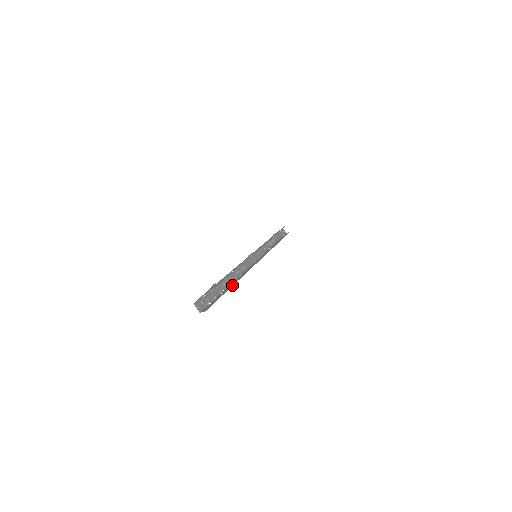
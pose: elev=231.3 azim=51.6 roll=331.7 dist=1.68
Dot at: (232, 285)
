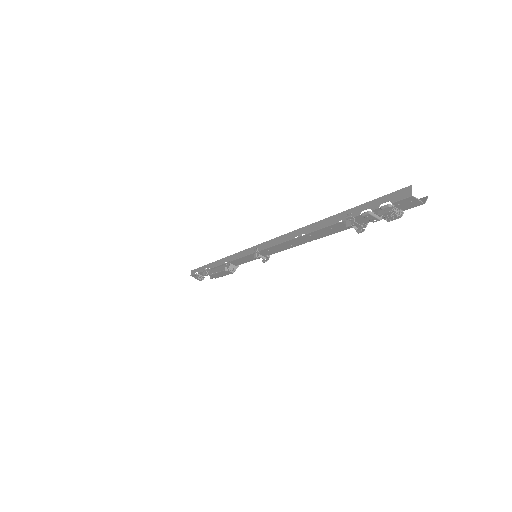
Dot at: occluded
